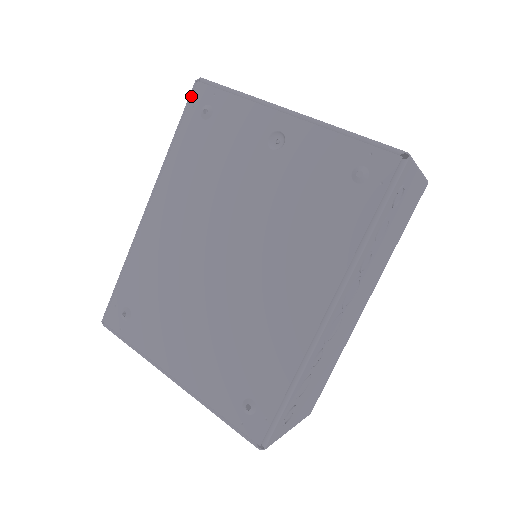
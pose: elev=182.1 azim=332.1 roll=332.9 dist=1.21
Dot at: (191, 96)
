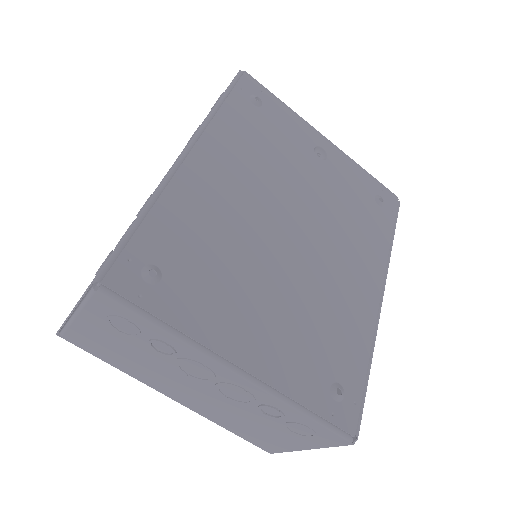
Dot at: (238, 79)
